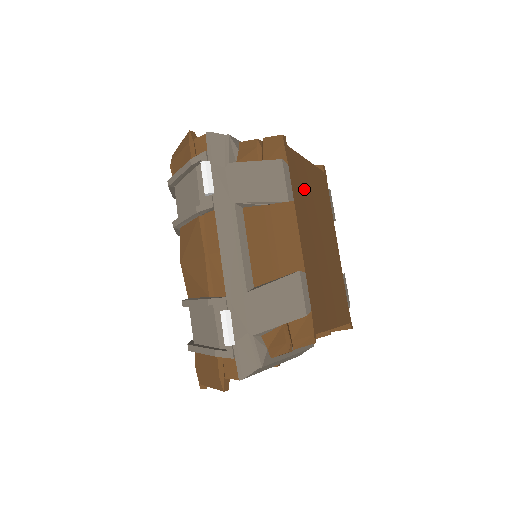
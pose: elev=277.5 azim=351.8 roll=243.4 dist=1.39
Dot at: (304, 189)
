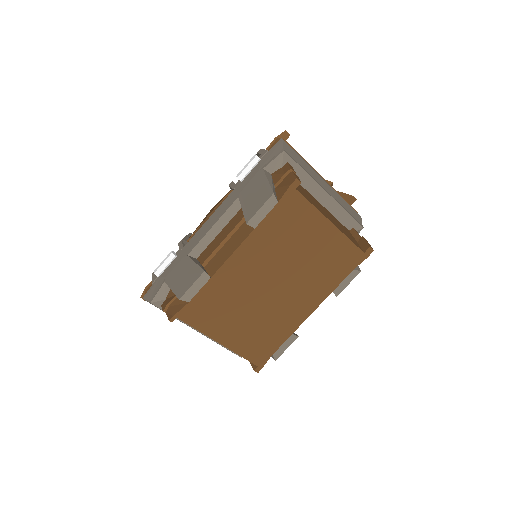
Dot at: (291, 235)
